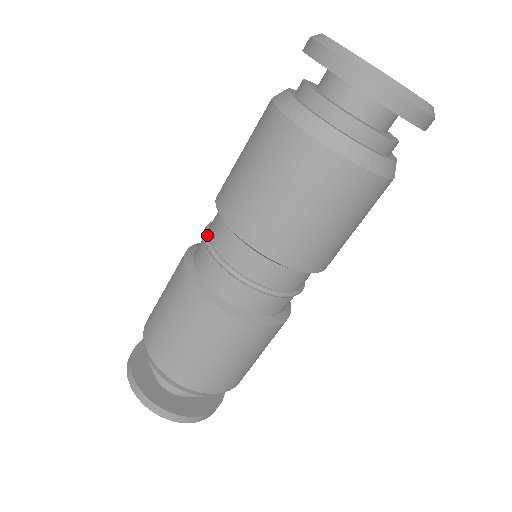
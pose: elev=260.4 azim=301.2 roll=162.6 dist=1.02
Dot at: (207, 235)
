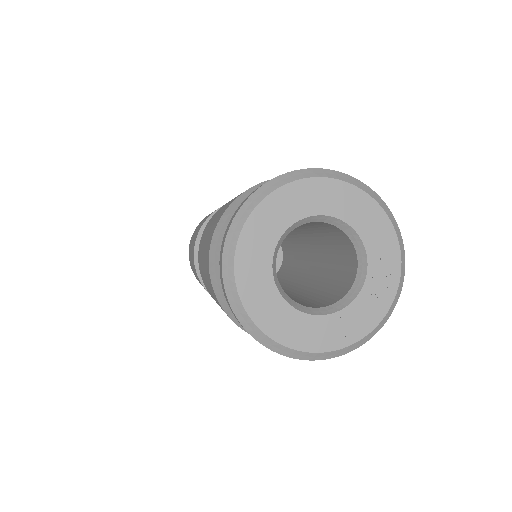
Dot at: occluded
